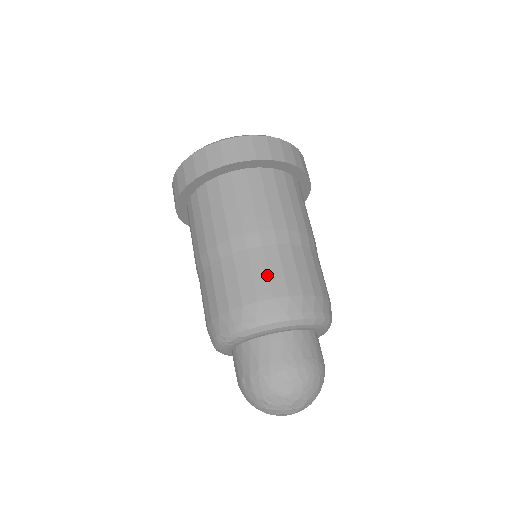
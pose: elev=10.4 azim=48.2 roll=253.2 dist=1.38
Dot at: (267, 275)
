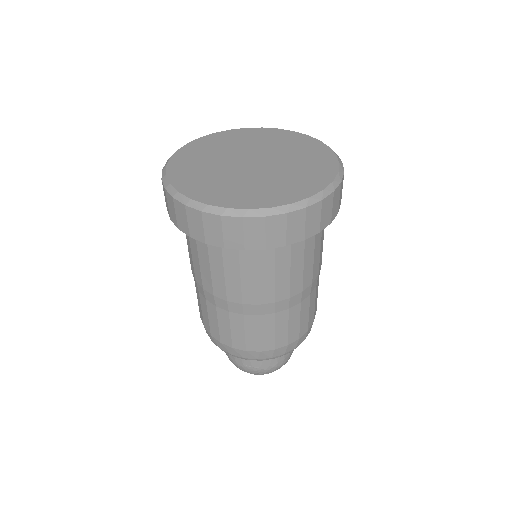
Dot at: (208, 319)
